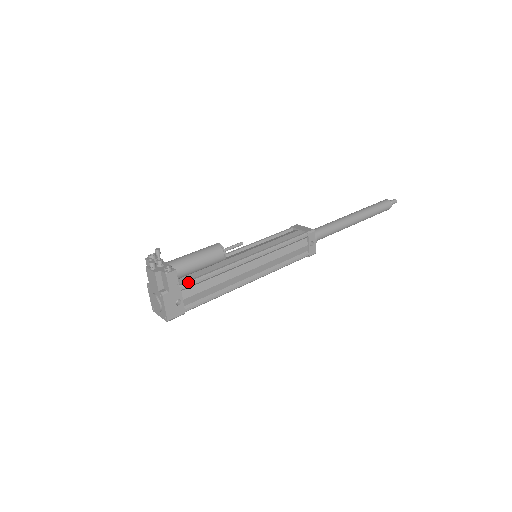
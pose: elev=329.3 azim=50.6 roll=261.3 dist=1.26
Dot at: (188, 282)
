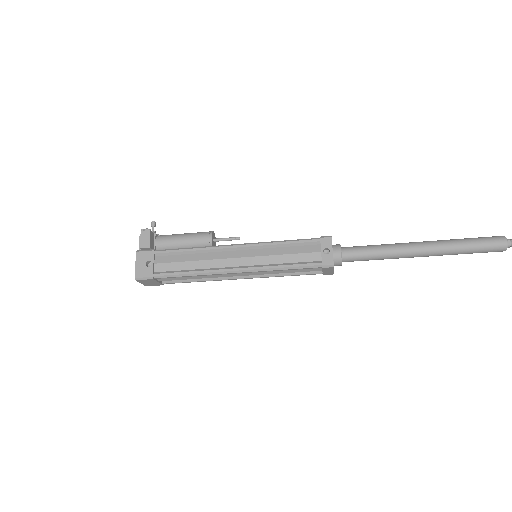
Dot at: (164, 250)
